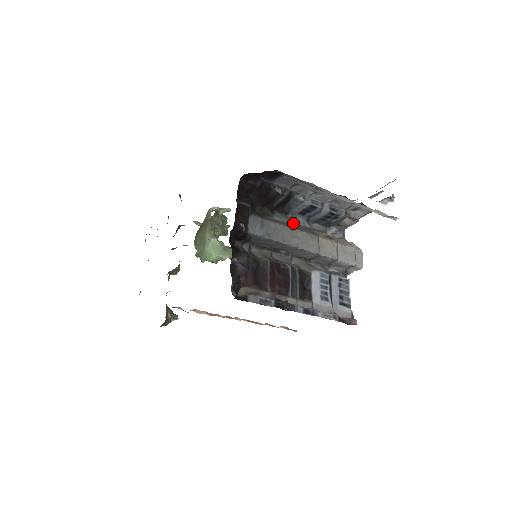
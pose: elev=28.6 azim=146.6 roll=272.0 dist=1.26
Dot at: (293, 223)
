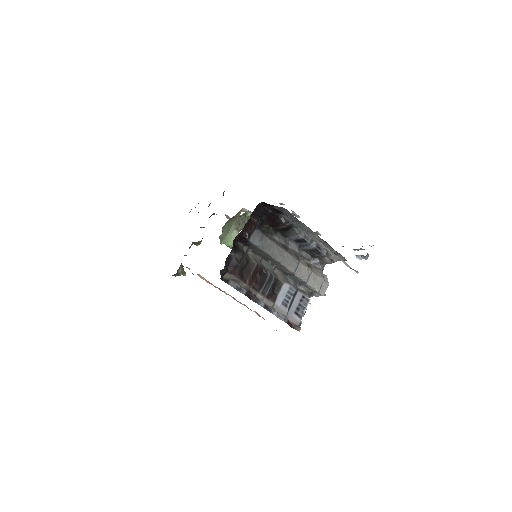
Dot at: (287, 245)
